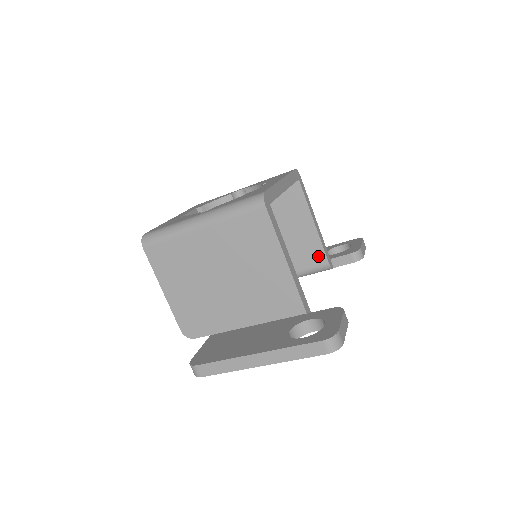
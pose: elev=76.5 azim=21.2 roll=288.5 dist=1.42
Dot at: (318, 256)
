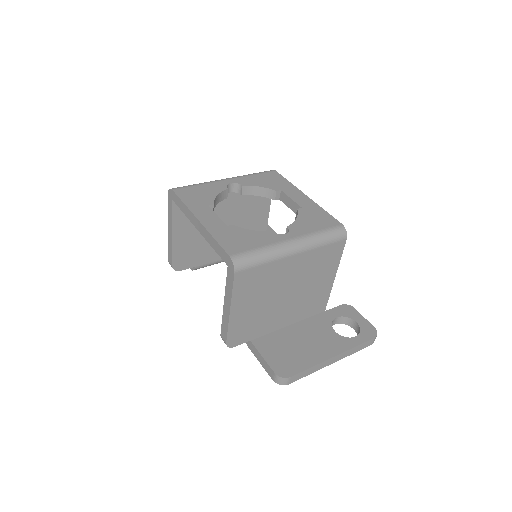
Dot at: occluded
